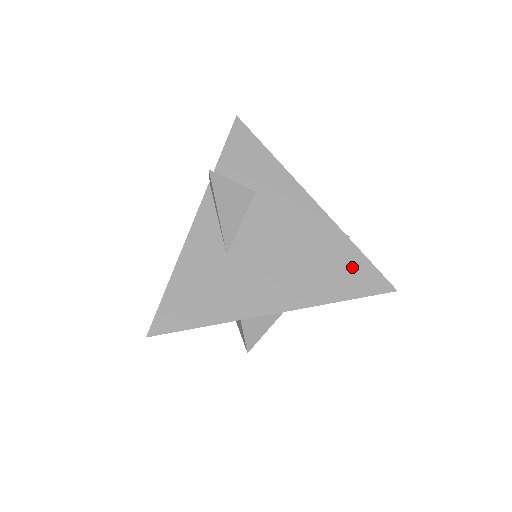
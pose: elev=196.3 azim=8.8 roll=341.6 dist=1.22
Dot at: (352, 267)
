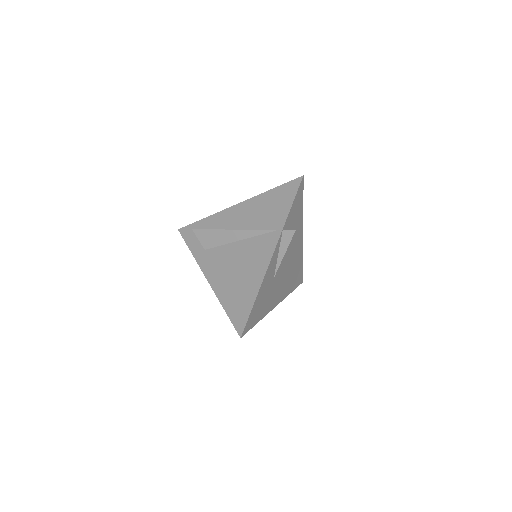
Dot at: (299, 273)
